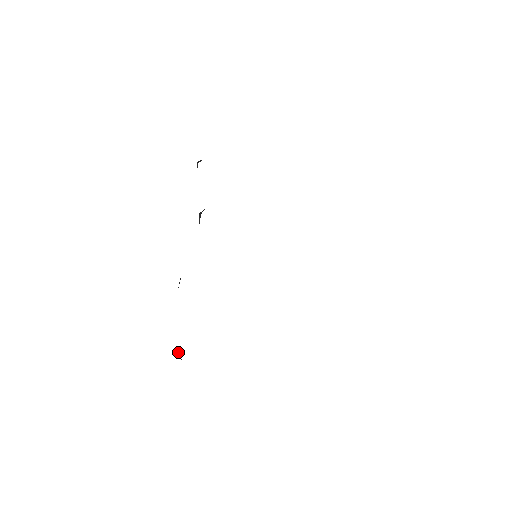
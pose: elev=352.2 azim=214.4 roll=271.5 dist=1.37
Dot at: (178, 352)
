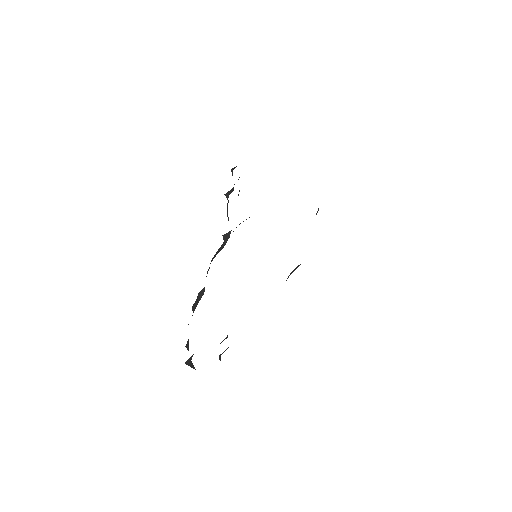
Dot at: (191, 361)
